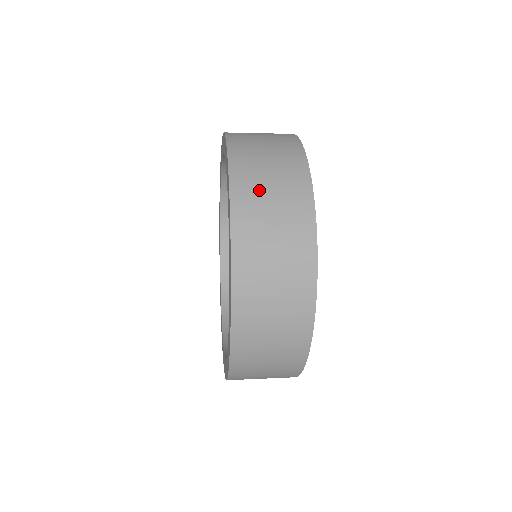
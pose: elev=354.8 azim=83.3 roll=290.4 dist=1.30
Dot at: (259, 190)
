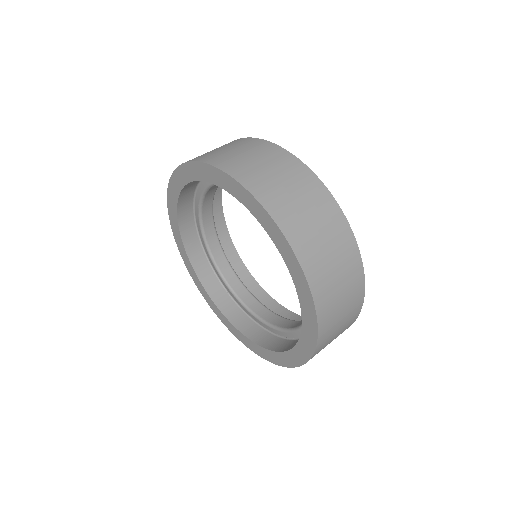
Dot at: (306, 227)
